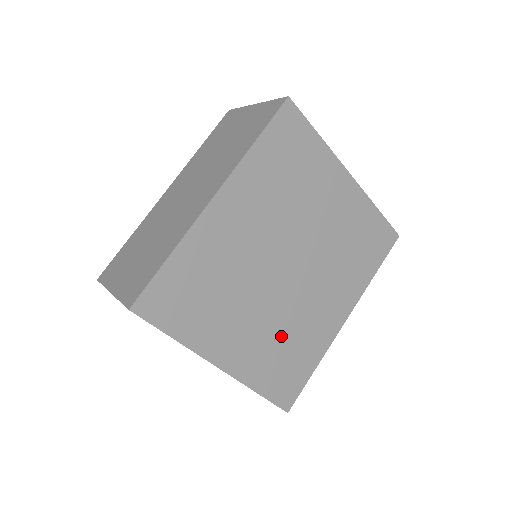
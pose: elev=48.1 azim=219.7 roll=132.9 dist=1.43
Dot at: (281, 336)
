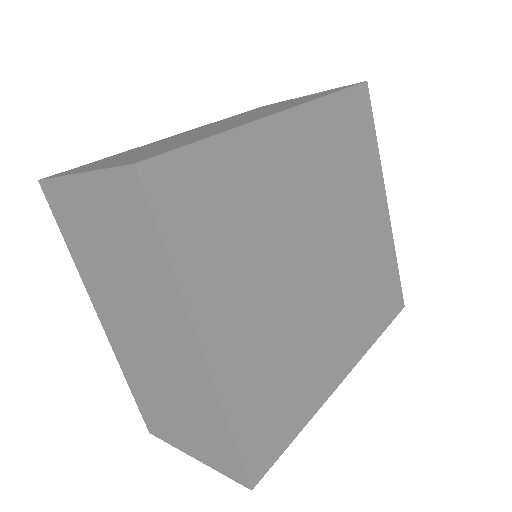
Dot at: (282, 352)
